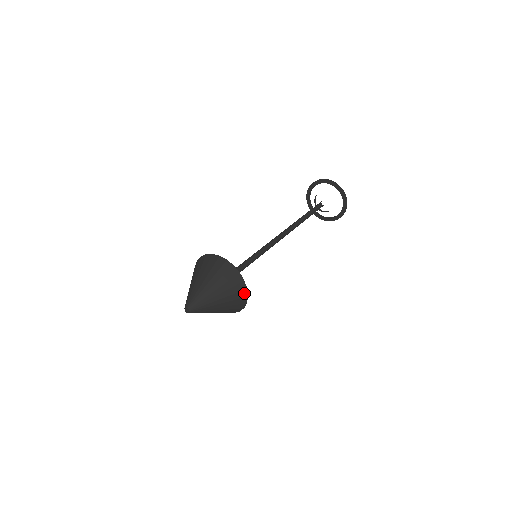
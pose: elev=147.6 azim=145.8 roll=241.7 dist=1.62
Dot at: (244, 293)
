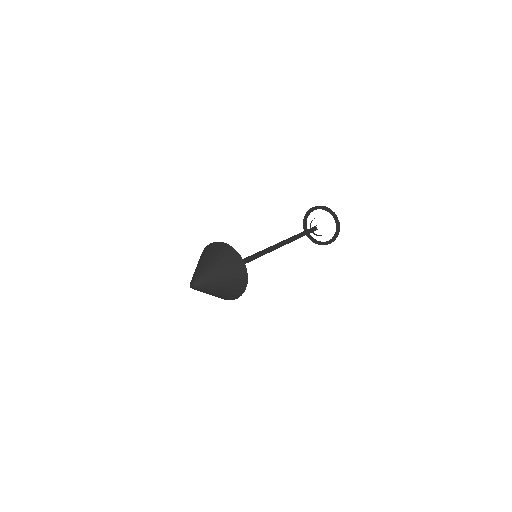
Dot at: (244, 280)
